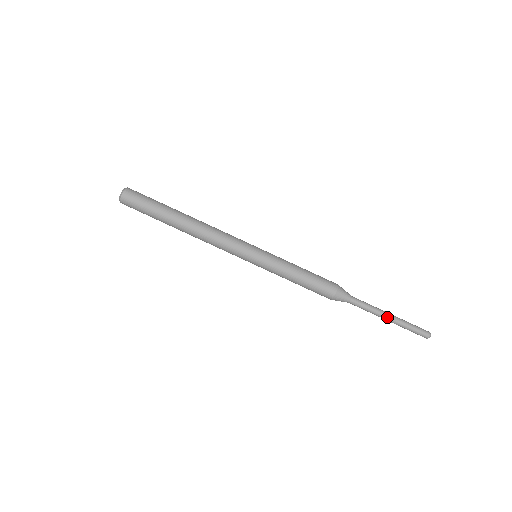
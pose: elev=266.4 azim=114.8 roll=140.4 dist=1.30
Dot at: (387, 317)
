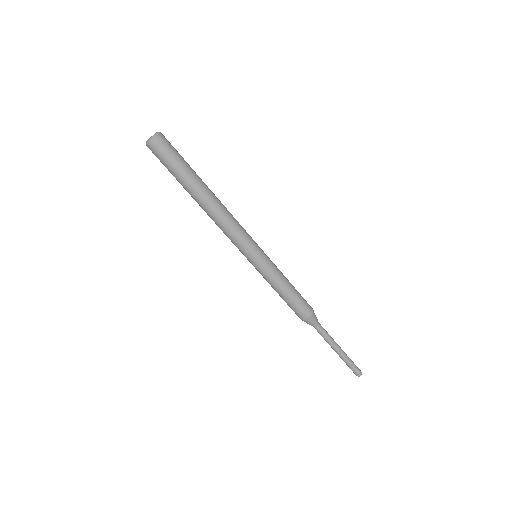
Dot at: (335, 351)
